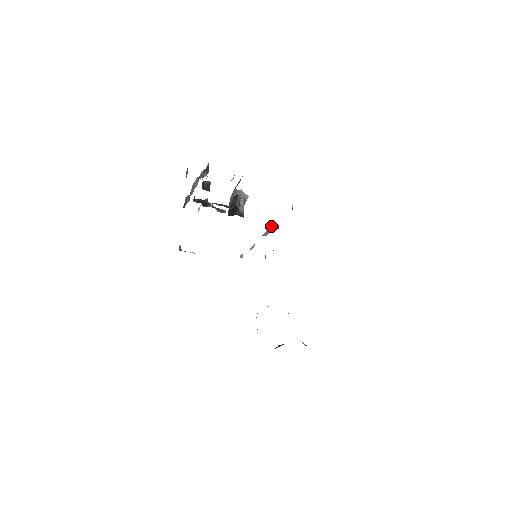
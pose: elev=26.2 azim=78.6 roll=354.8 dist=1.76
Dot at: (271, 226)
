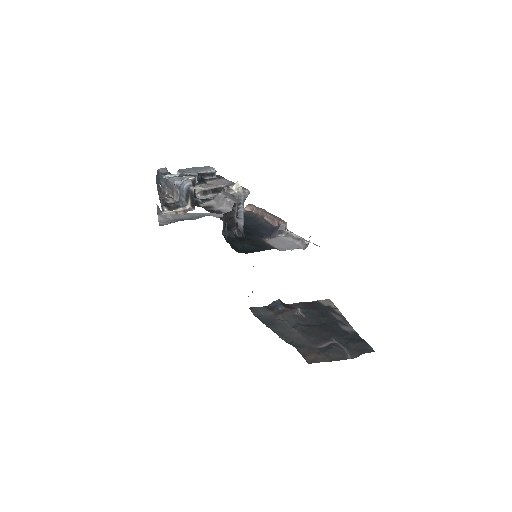
Dot at: (277, 220)
